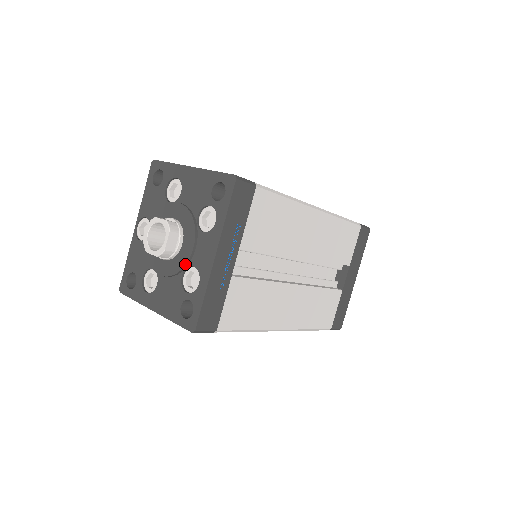
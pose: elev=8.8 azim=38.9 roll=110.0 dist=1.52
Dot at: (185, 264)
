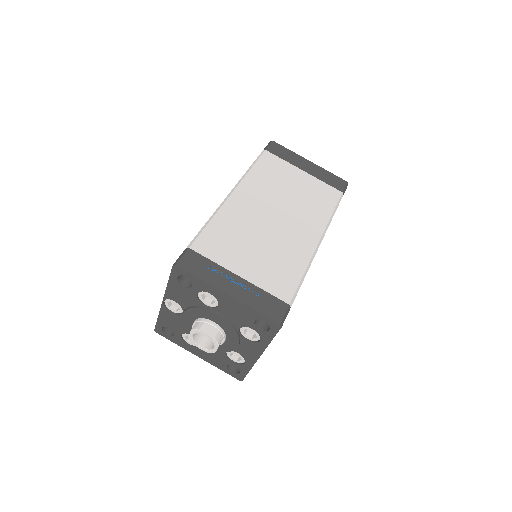
Dot at: (230, 351)
